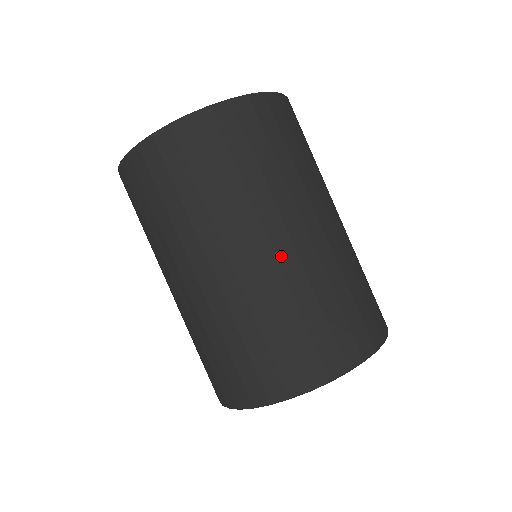
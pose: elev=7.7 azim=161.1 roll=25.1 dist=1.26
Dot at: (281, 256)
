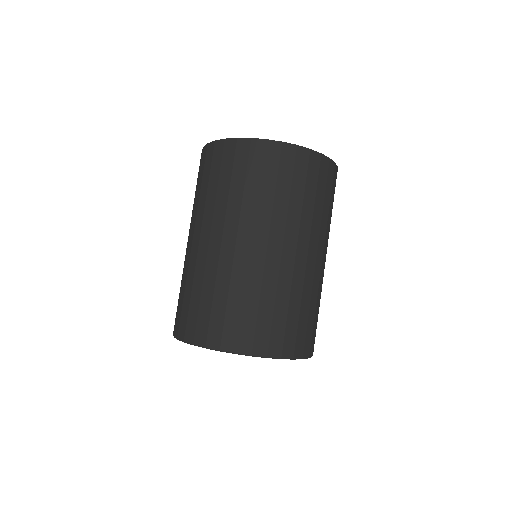
Dot at: (322, 269)
